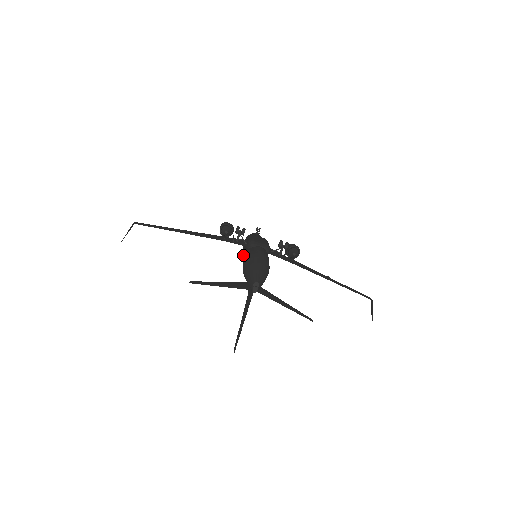
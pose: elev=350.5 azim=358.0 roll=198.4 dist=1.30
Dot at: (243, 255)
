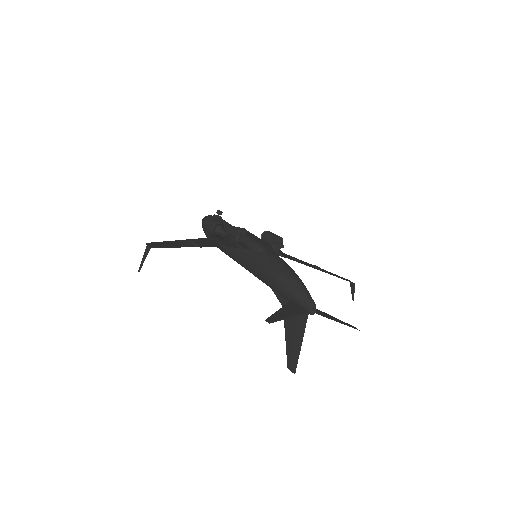
Dot at: (249, 259)
